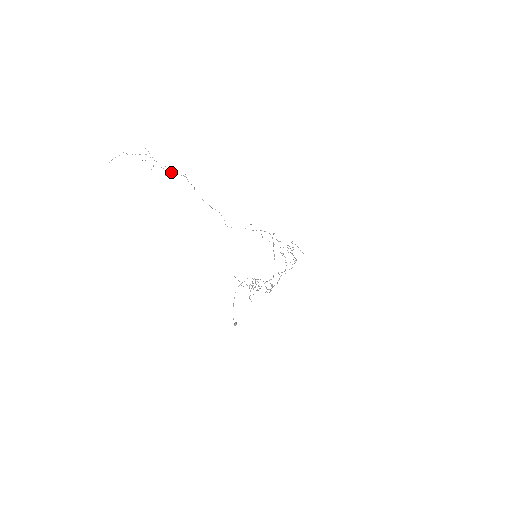
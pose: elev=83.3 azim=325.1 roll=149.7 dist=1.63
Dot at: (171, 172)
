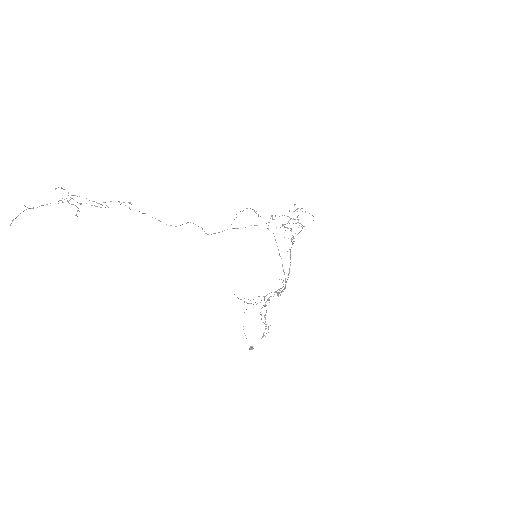
Dot at: occluded
